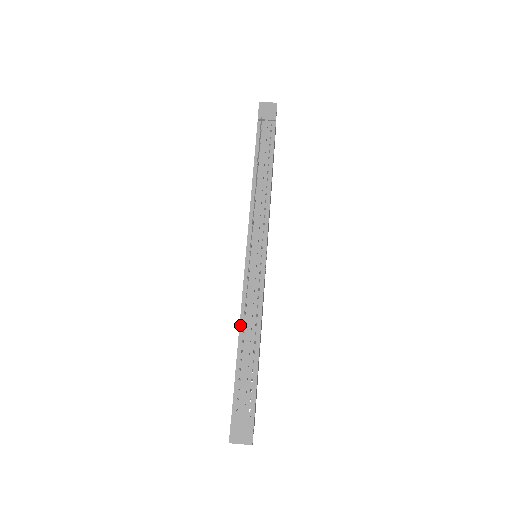
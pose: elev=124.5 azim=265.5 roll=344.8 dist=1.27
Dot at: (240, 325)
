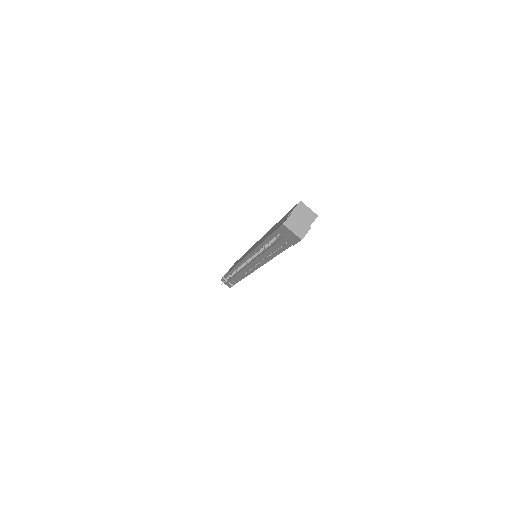
Dot at: (233, 269)
